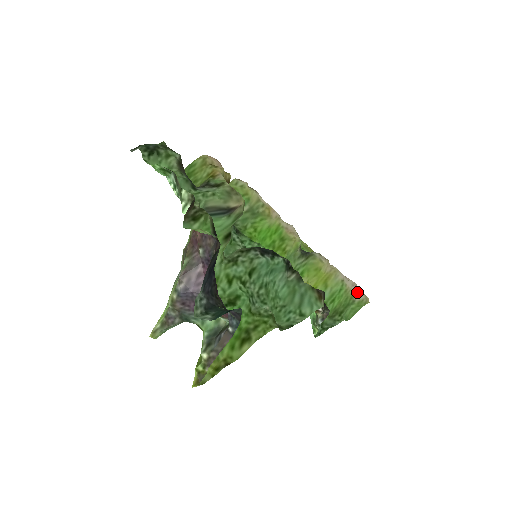
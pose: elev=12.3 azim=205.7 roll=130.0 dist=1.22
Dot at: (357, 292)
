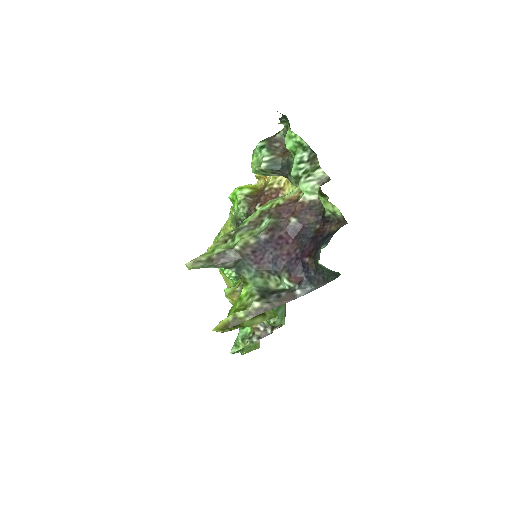
Dot at: occluded
